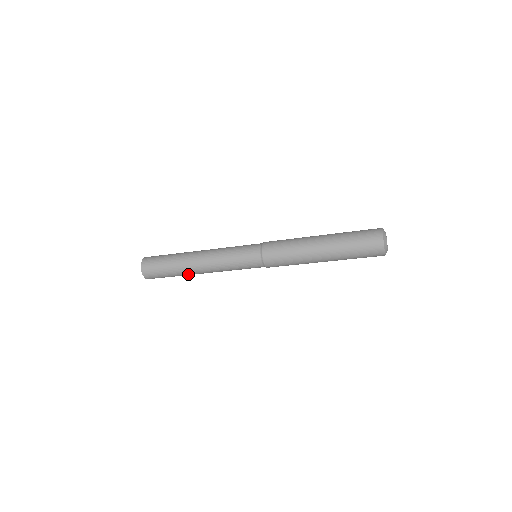
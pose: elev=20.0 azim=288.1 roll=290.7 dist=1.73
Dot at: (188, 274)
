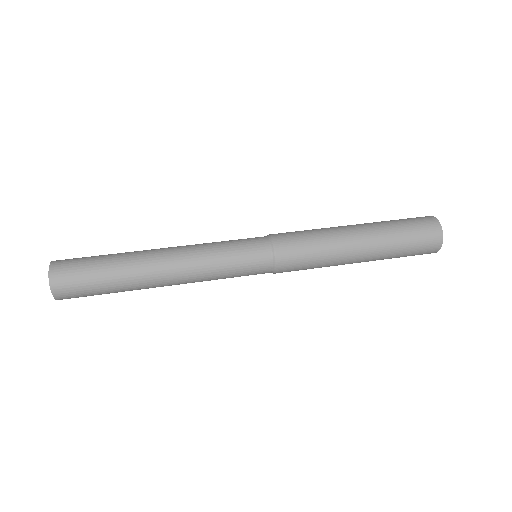
Dot at: occluded
